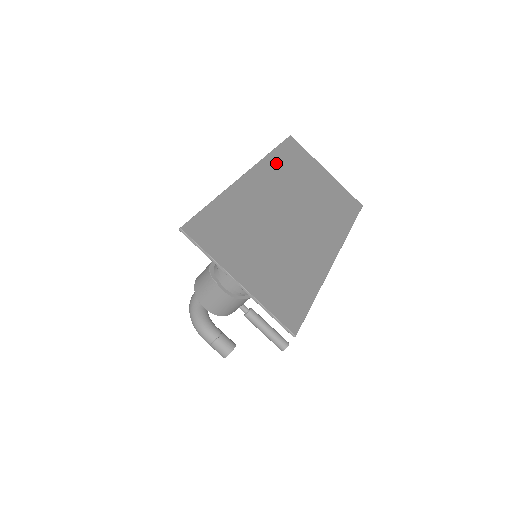
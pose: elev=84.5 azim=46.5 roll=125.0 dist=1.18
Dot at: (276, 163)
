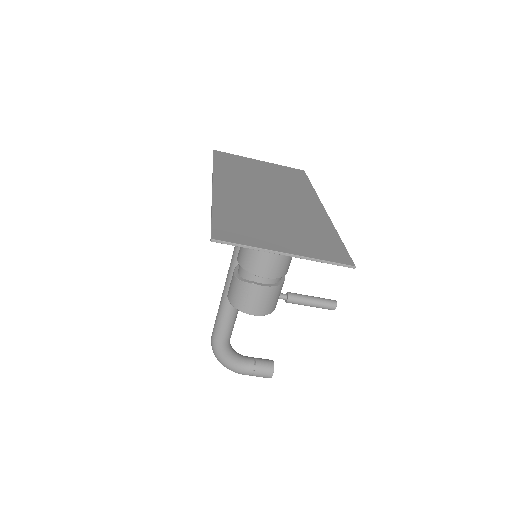
Dot at: (224, 170)
